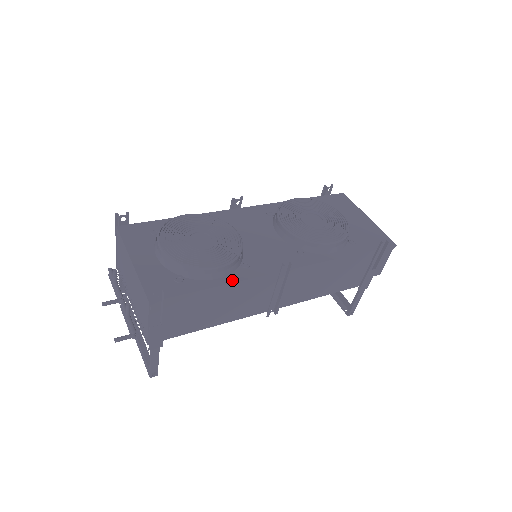
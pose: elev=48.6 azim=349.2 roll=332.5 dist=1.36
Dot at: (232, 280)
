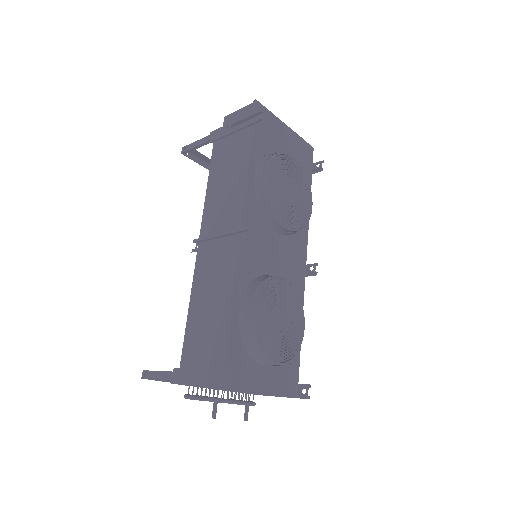
Dot at: occluded
